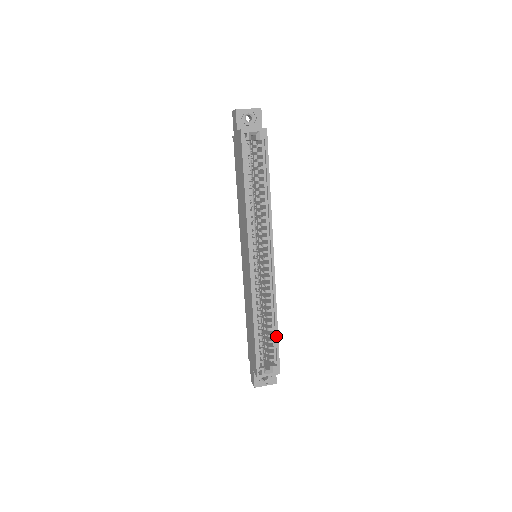
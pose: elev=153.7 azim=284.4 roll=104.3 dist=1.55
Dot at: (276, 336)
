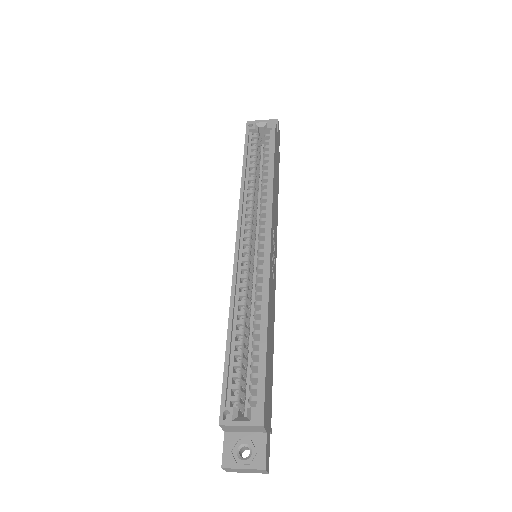
Dot at: (263, 352)
